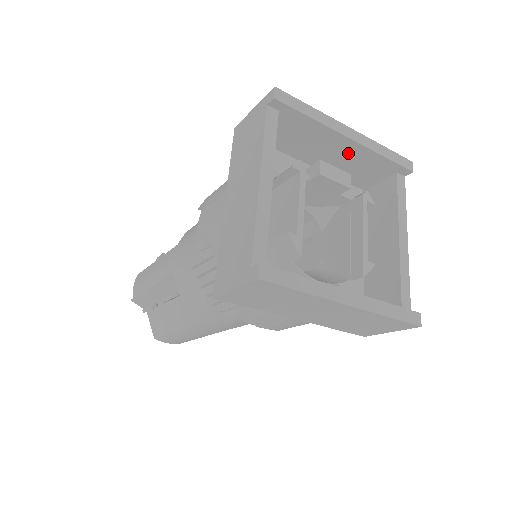
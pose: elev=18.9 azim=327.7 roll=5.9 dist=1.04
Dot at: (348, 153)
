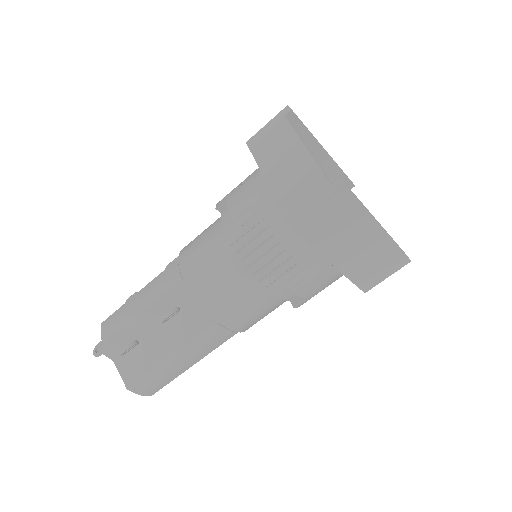
Dot at: (321, 166)
